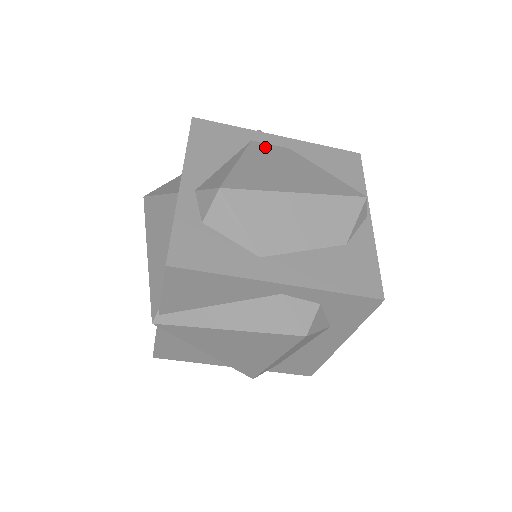
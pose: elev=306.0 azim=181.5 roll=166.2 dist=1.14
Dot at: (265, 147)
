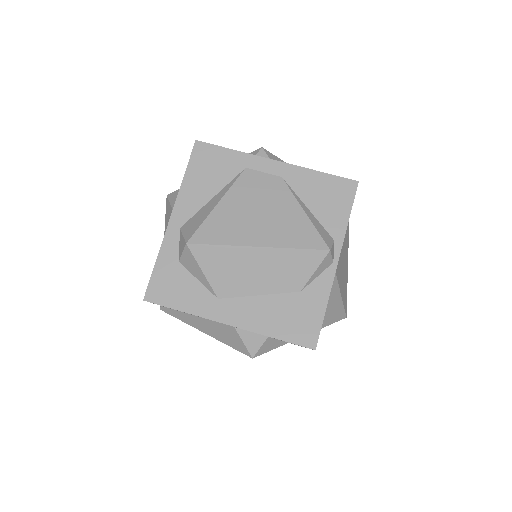
Dot at: (255, 178)
